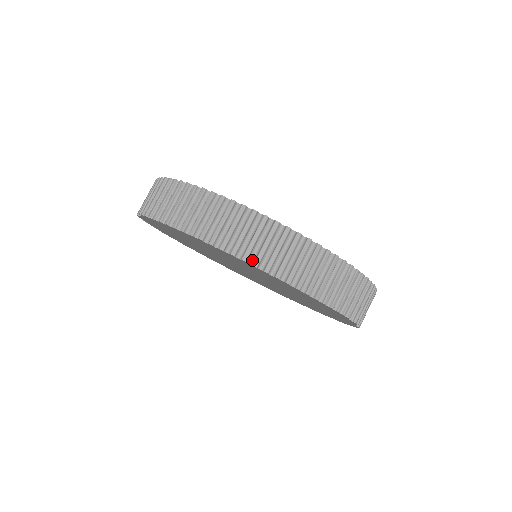
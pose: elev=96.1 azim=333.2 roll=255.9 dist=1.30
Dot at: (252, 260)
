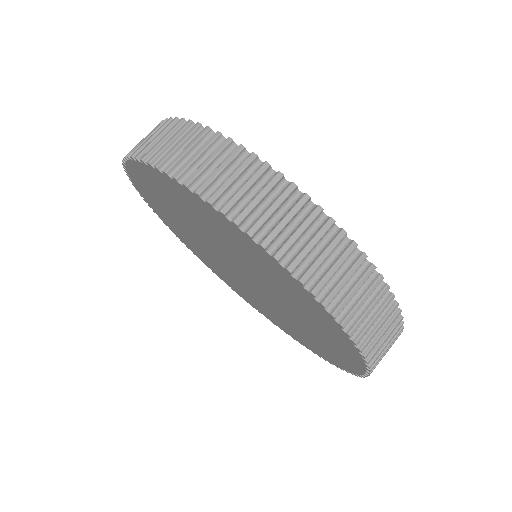
Dot at: (186, 181)
